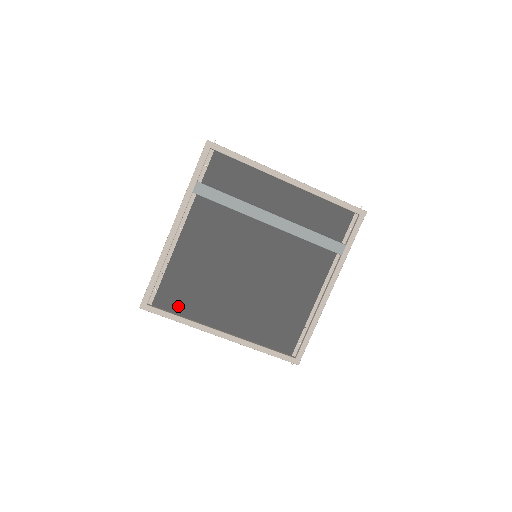
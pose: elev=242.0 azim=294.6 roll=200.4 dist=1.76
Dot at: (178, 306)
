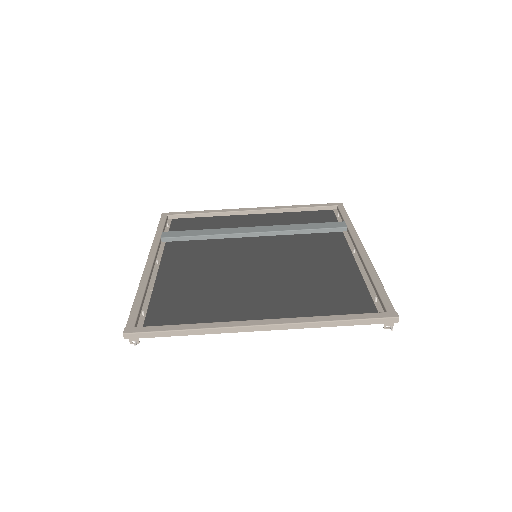
Dot at: (181, 321)
